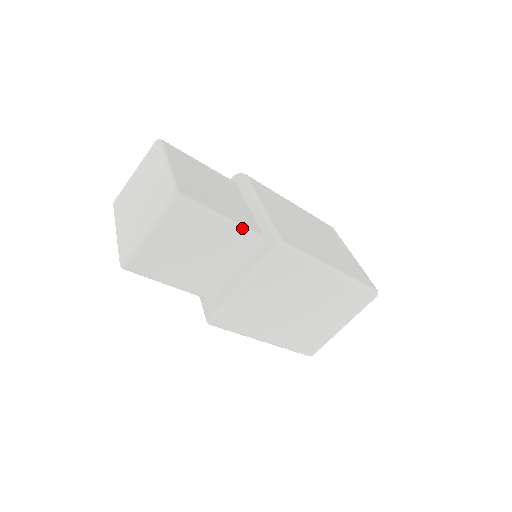
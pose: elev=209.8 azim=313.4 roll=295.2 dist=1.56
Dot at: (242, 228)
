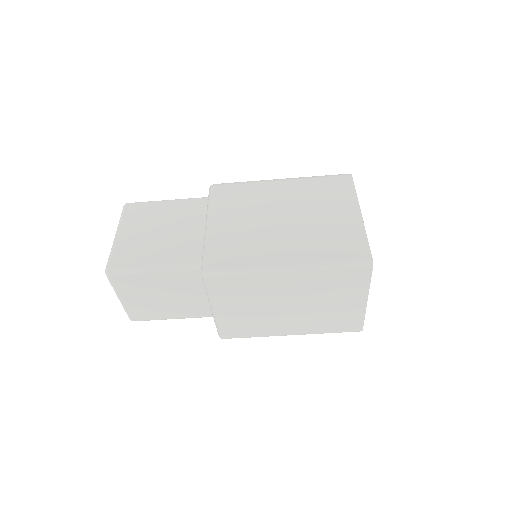
Dot at: (177, 268)
